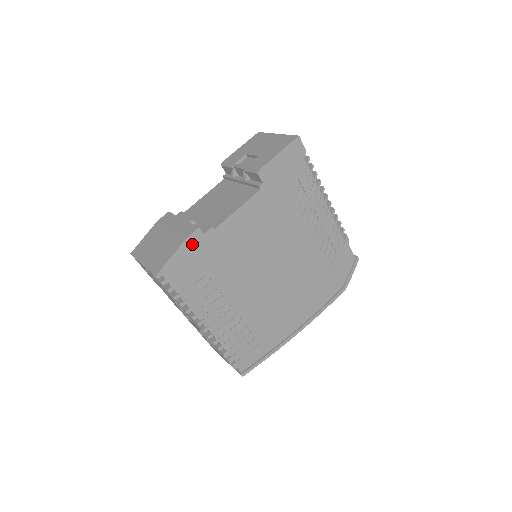
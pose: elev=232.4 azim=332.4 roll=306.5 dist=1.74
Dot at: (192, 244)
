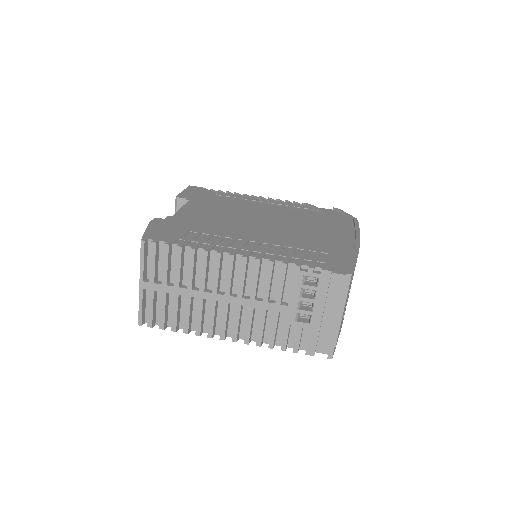
Dot at: (159, 224)
